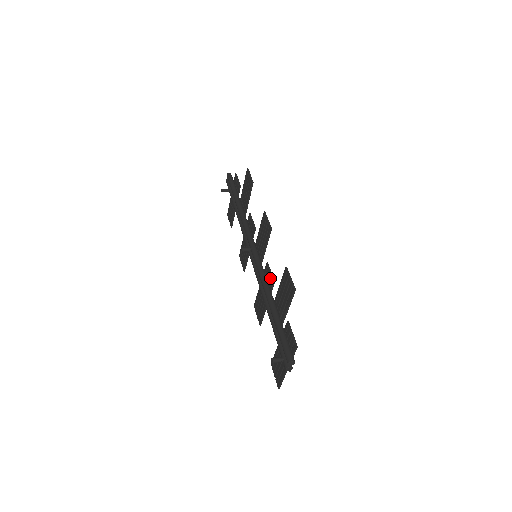
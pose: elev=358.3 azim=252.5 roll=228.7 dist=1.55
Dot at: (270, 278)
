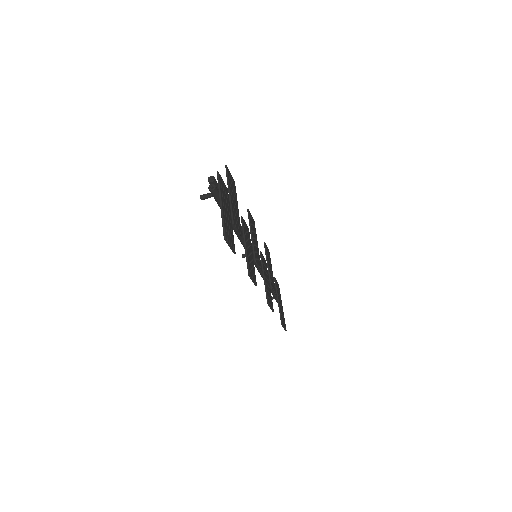
Dot at: occluded
